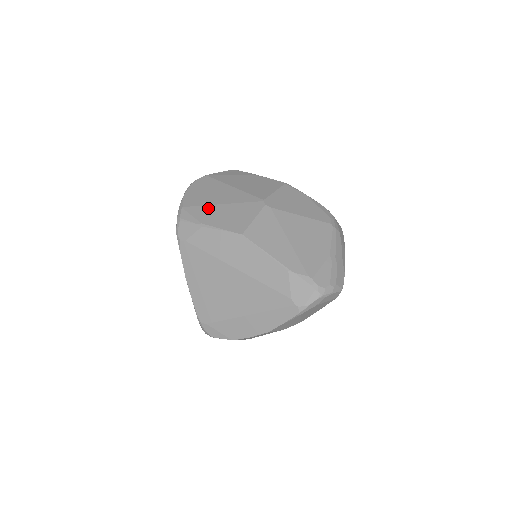
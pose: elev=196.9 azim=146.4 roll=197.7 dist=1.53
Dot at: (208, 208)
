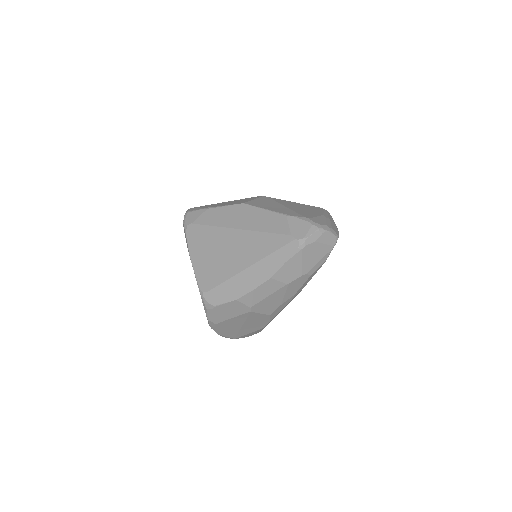
Dot at: (213, 204)
